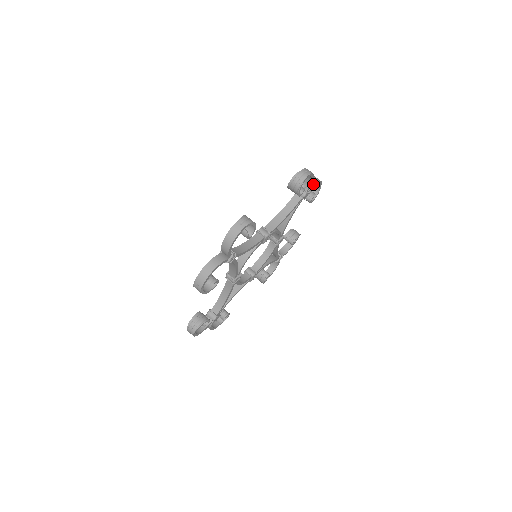
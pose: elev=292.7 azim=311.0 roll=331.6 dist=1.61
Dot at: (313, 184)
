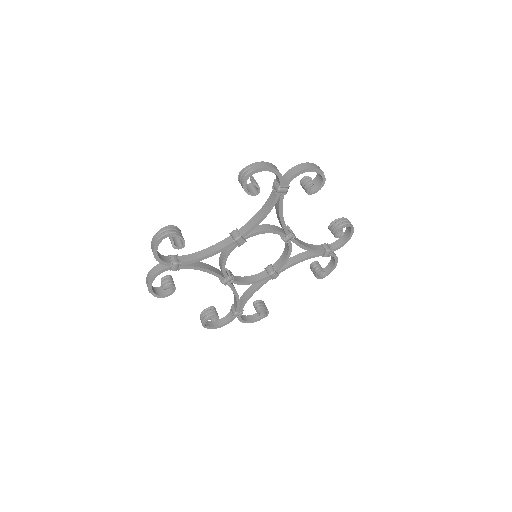
Dot at: occluded
